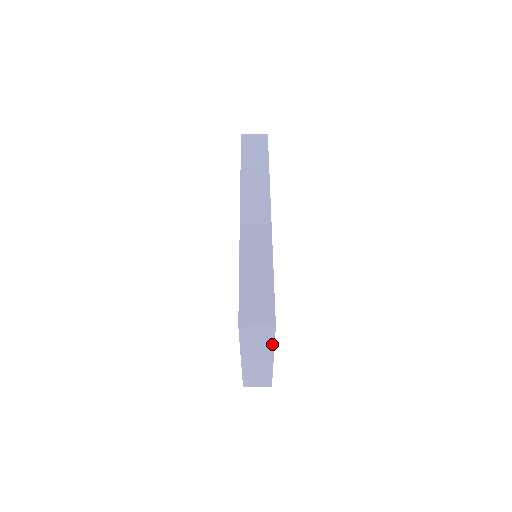
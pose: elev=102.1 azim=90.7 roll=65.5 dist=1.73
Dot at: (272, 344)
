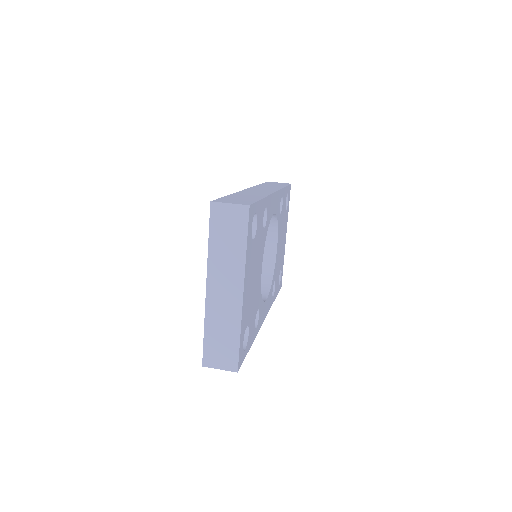
Dot at: (244, 249)
